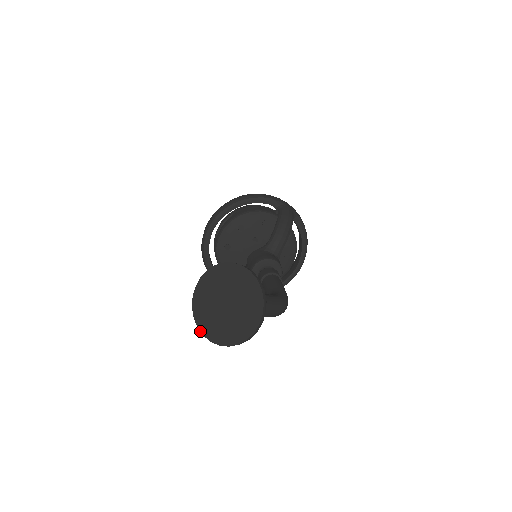
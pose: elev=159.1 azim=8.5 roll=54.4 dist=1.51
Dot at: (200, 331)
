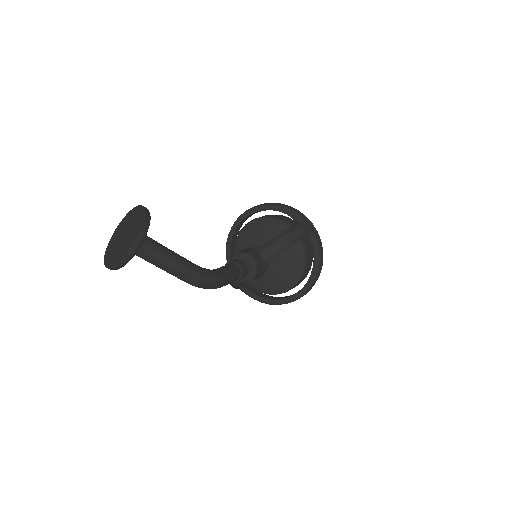
Dot at: (105, 252)
